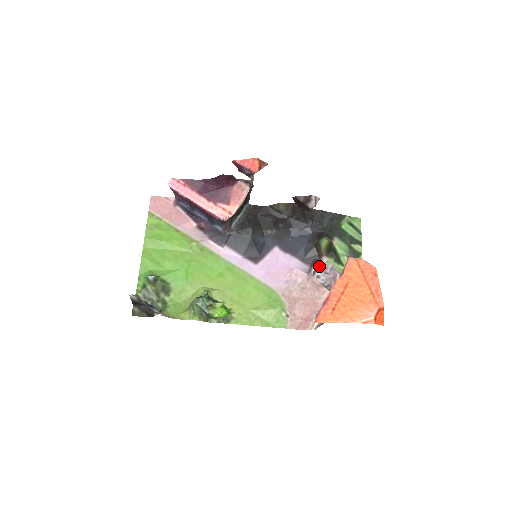
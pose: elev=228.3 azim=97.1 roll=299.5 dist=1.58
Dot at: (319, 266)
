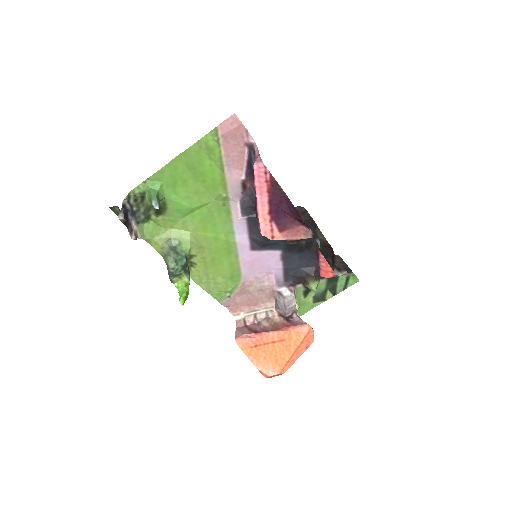
Dot at: (287, 299)
